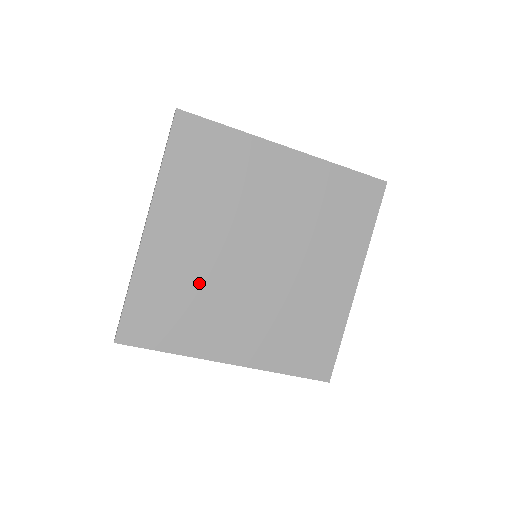
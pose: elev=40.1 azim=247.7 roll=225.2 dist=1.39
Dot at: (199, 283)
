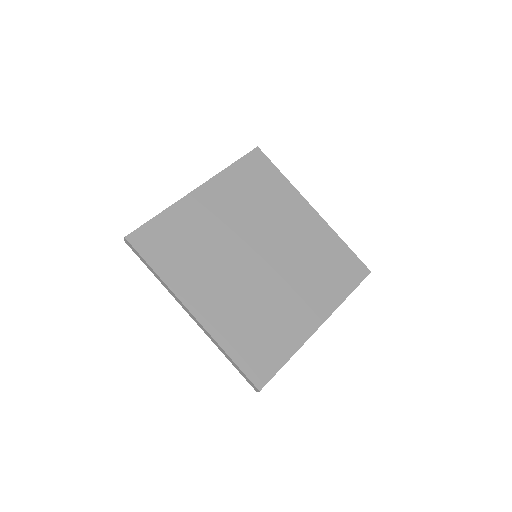
Dot at: (208, 242)
